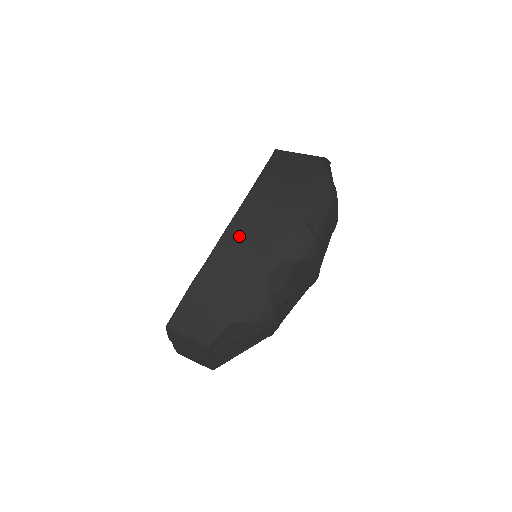
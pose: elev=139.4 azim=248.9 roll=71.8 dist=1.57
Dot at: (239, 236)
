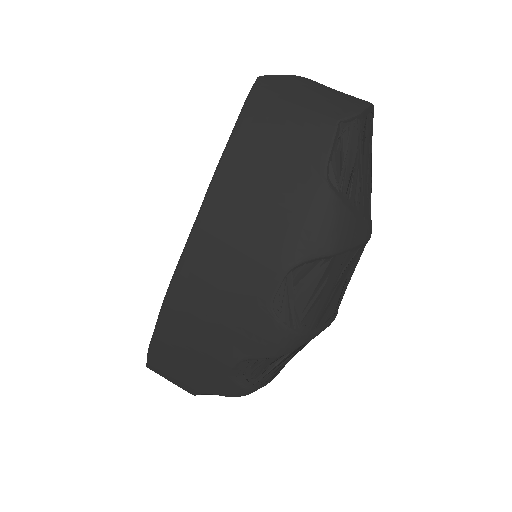
Dot at: (181, 315)
